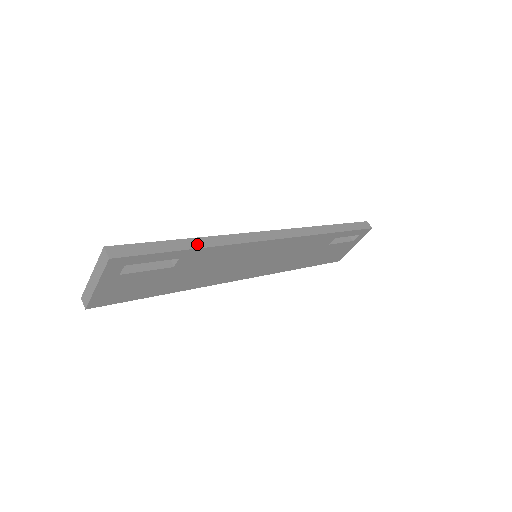
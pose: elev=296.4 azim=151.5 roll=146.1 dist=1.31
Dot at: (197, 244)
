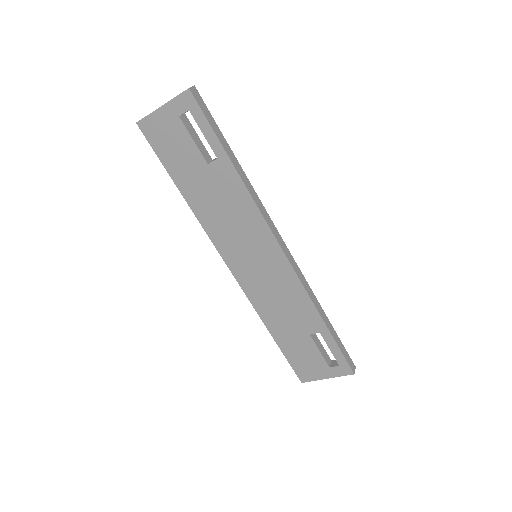
Dot at: (237, 166)
